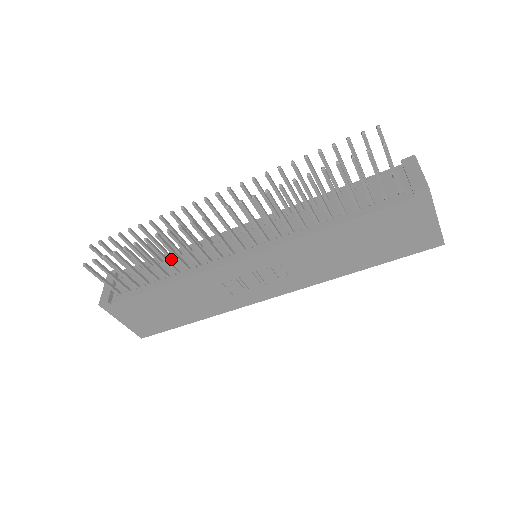
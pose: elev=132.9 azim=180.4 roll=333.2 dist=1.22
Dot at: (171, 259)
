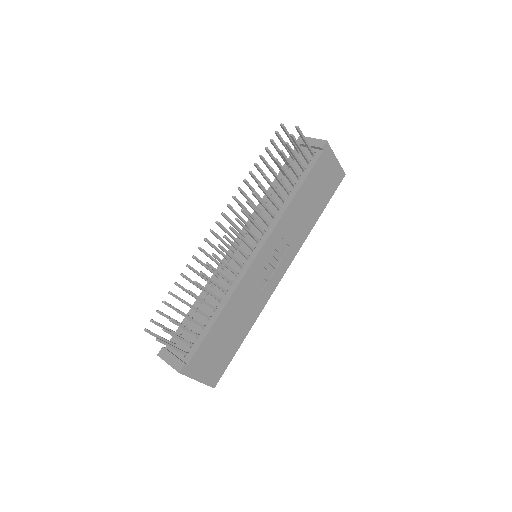
Dot at: occluded
